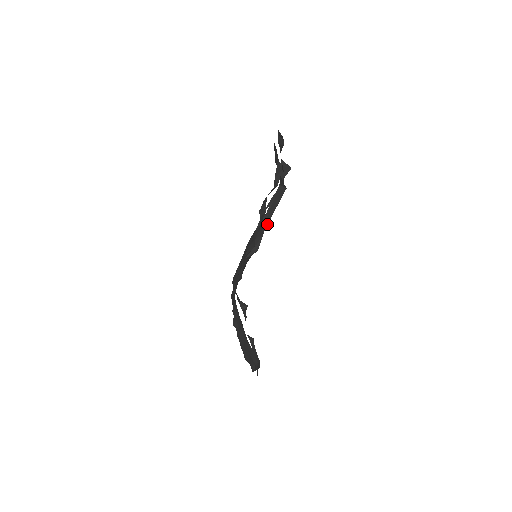
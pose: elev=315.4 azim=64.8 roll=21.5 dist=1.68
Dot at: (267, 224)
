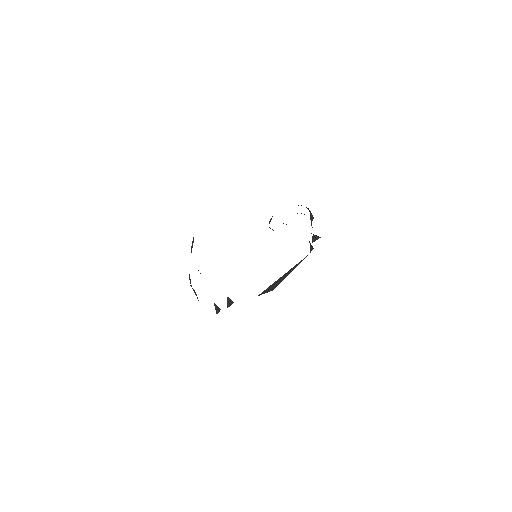
Dot at: occluded
